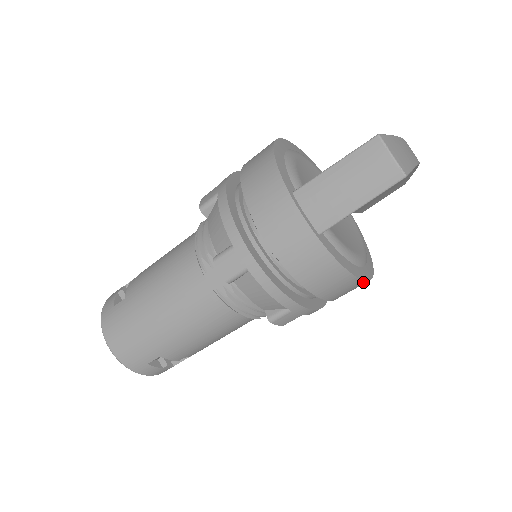
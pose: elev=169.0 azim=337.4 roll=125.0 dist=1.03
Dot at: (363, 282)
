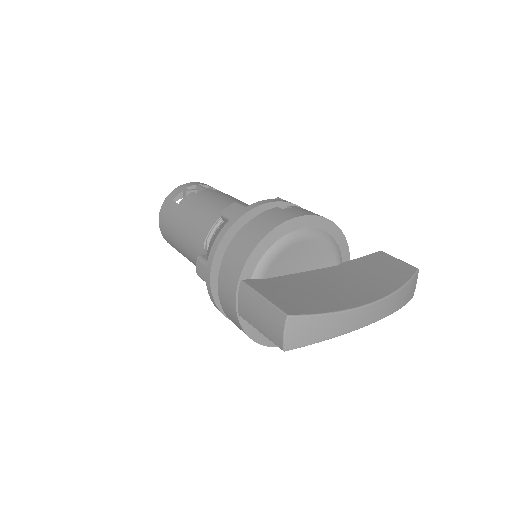
Dot at: (274, 346)
